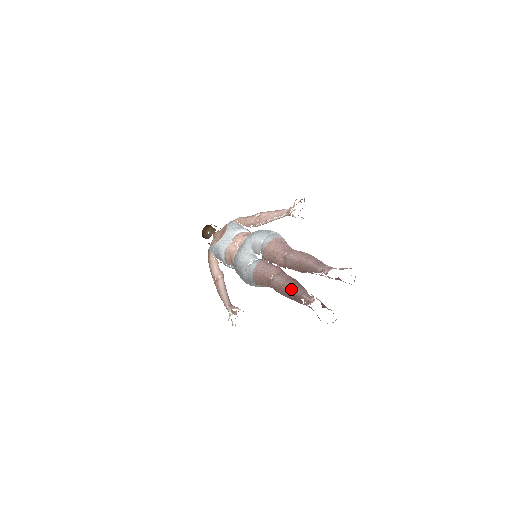
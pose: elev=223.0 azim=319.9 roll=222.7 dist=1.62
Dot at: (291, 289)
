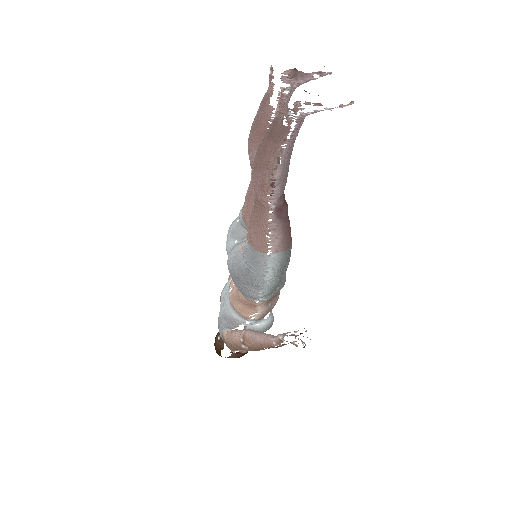
Dot at: (262, 141)
